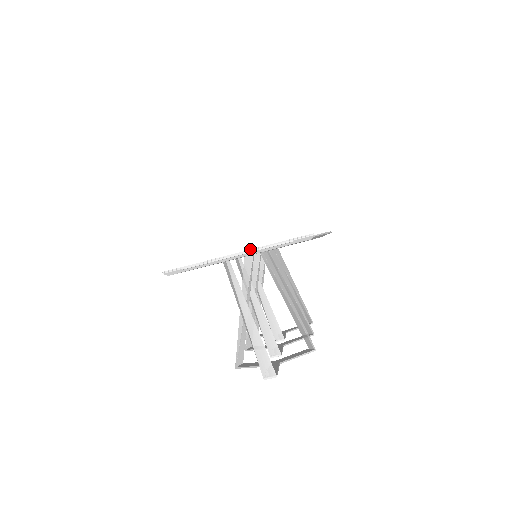
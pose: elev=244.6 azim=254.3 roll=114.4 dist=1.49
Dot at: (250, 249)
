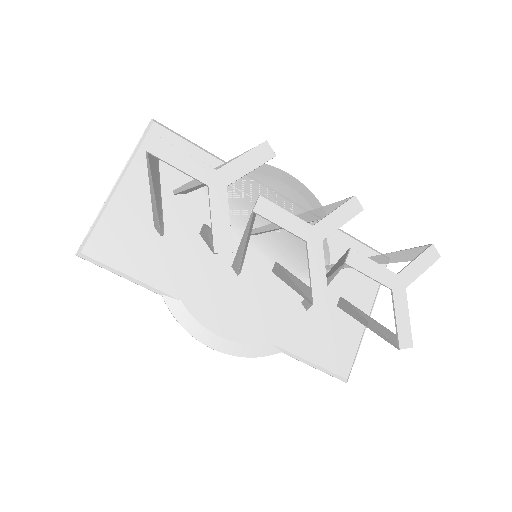
Dot at: (122, 172)
